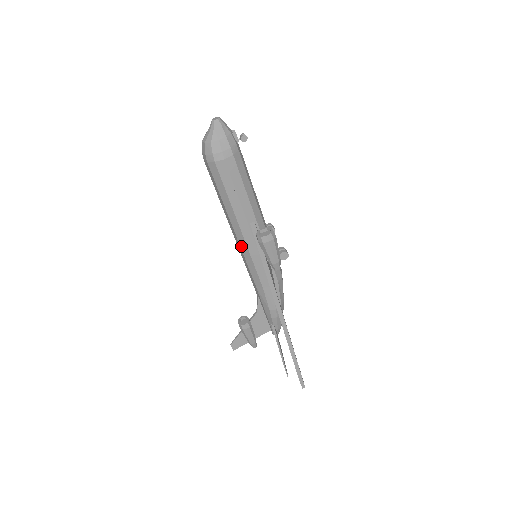
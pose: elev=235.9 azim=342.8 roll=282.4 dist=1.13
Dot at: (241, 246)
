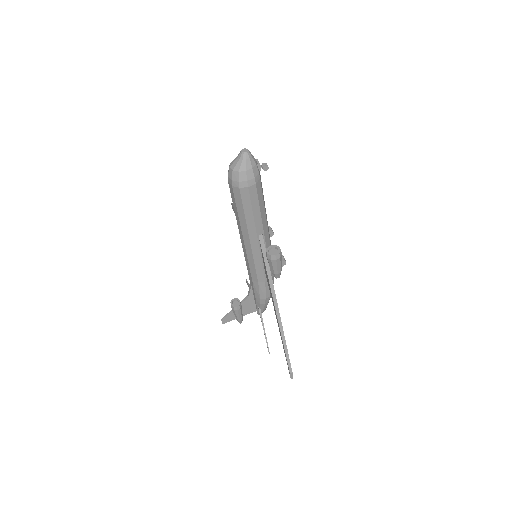
Dot at: (247, 250)
